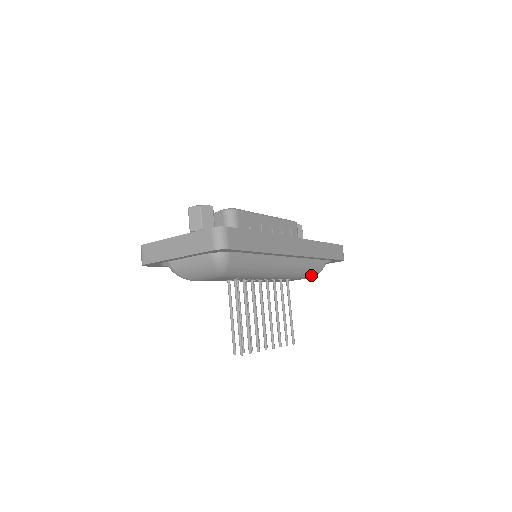
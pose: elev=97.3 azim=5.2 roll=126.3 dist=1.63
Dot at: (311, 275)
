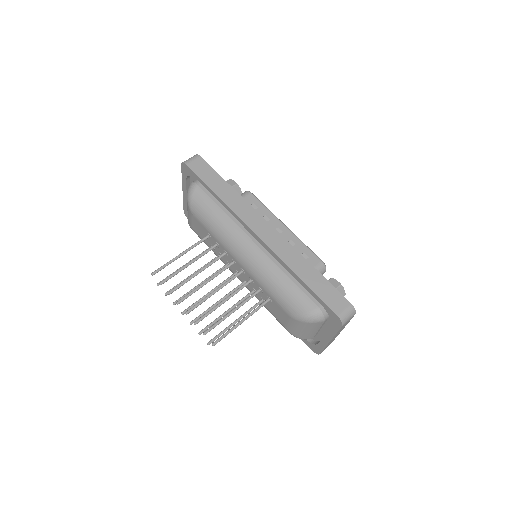
Dot at: (293, 309)
